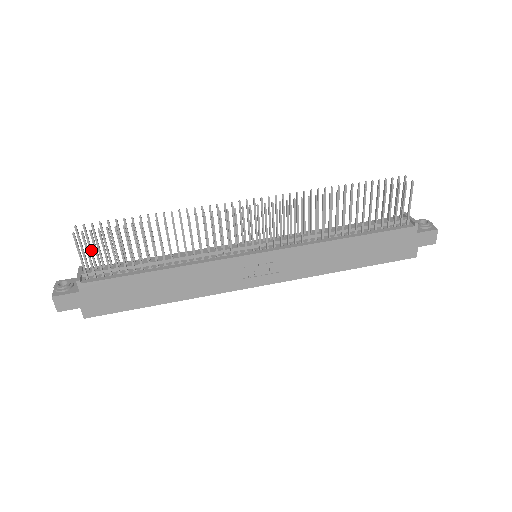
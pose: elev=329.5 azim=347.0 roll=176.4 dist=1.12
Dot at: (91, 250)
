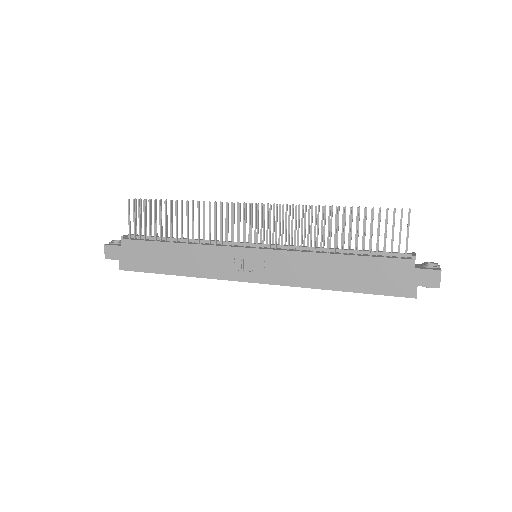
Dot at: (141, 220)
